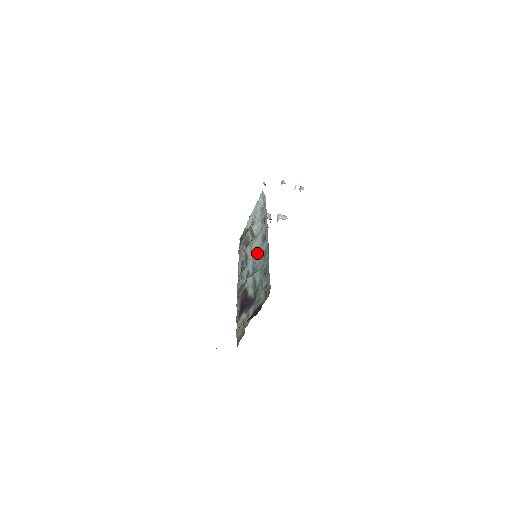
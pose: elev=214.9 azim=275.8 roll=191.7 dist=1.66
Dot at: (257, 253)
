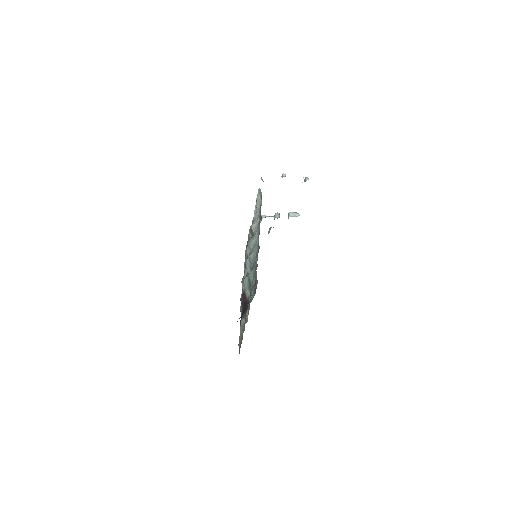
Dot at: (253, 252)
